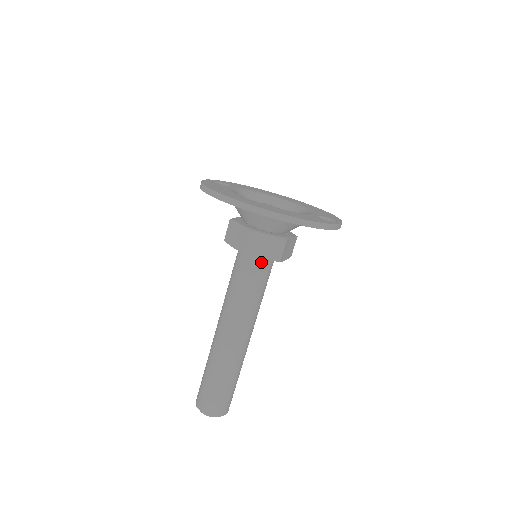
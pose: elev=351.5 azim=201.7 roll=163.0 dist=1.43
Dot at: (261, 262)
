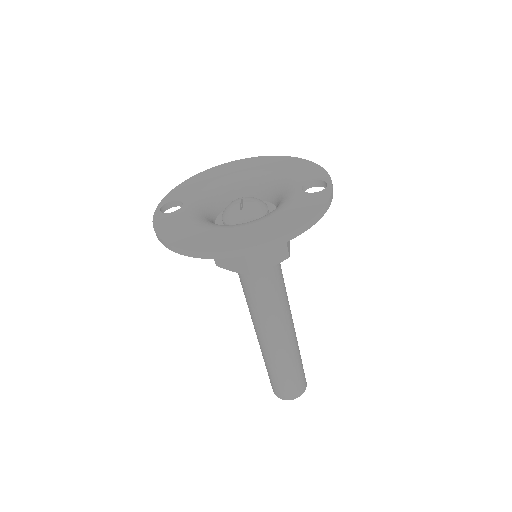
Dot at: occluded
